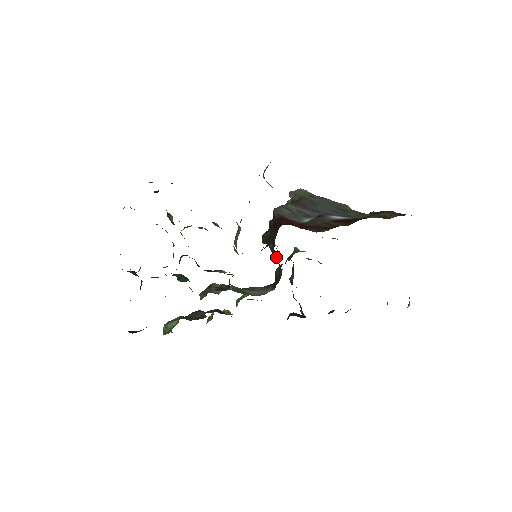
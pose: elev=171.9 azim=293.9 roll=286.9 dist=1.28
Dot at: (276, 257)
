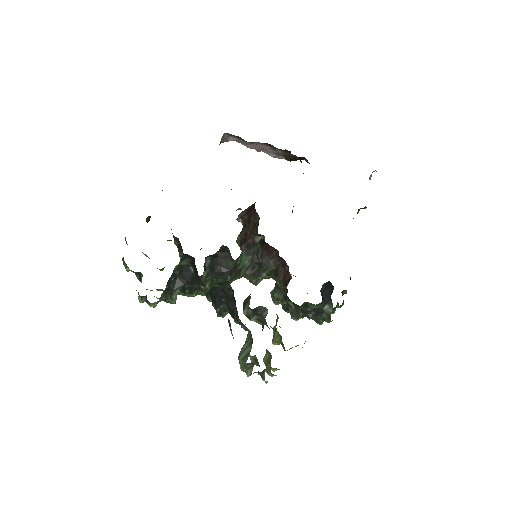
Dot at: (269, 251)
